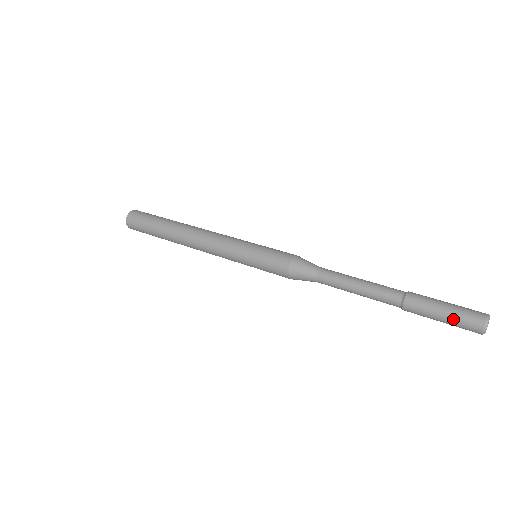
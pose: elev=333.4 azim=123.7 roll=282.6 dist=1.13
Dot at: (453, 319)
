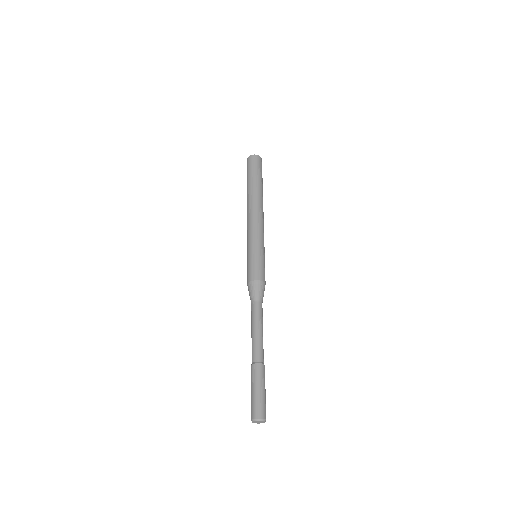
Dot at: (251, 401)
